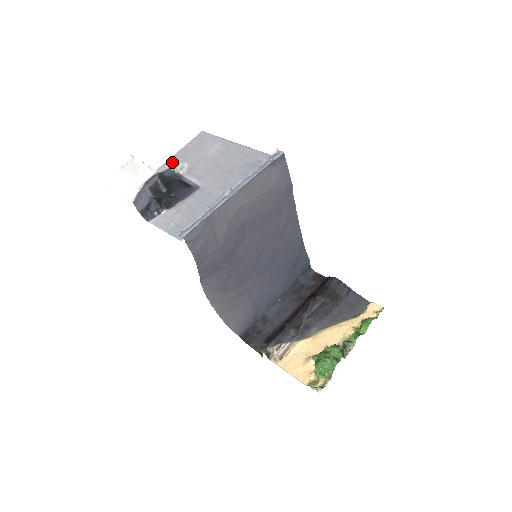
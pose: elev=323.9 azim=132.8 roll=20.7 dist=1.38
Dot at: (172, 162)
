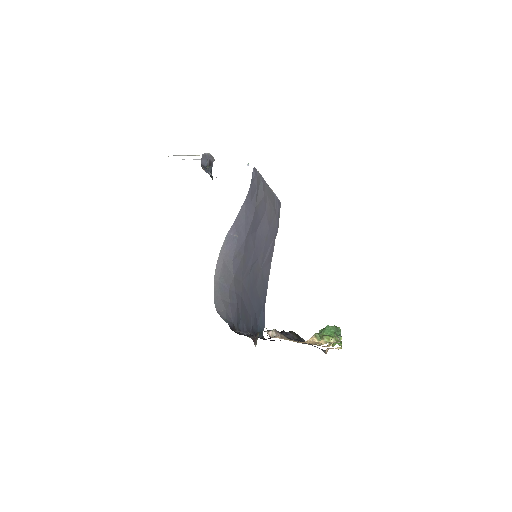
Dot at: occluded
